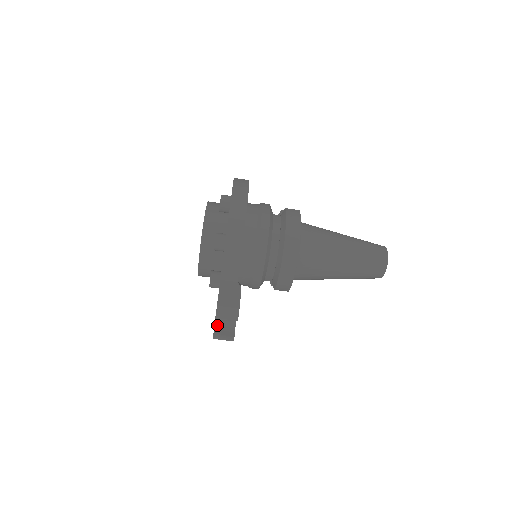
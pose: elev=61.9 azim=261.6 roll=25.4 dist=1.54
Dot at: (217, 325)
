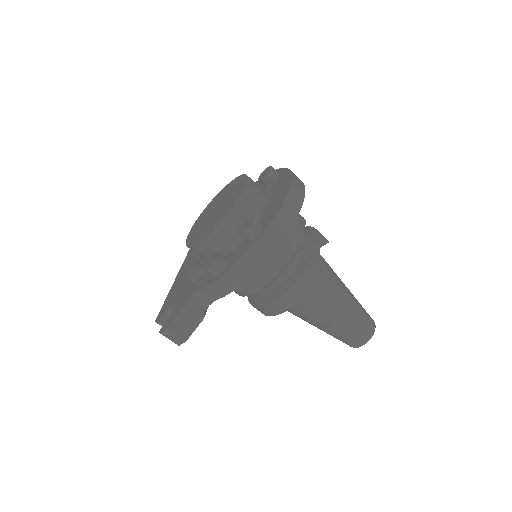
Dot at: (166, 314)
